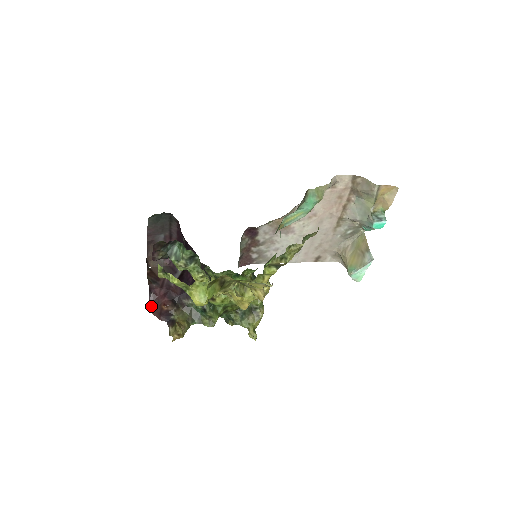
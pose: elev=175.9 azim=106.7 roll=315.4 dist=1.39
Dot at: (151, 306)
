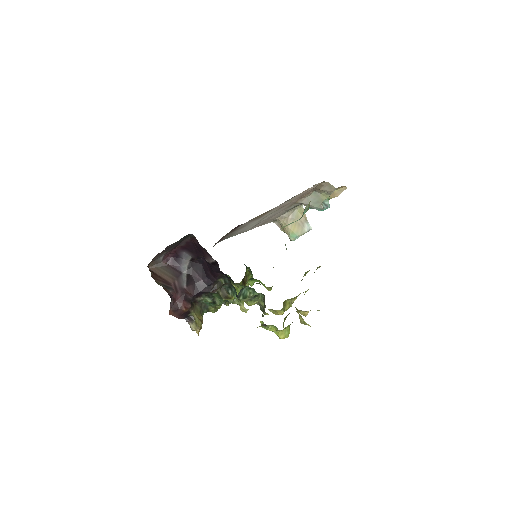
Dot at: (171, 310)
